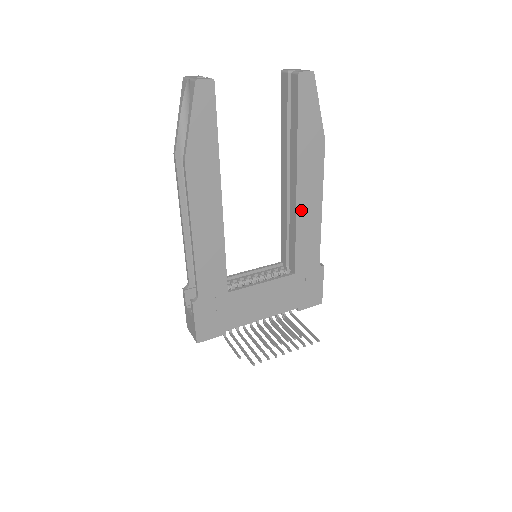
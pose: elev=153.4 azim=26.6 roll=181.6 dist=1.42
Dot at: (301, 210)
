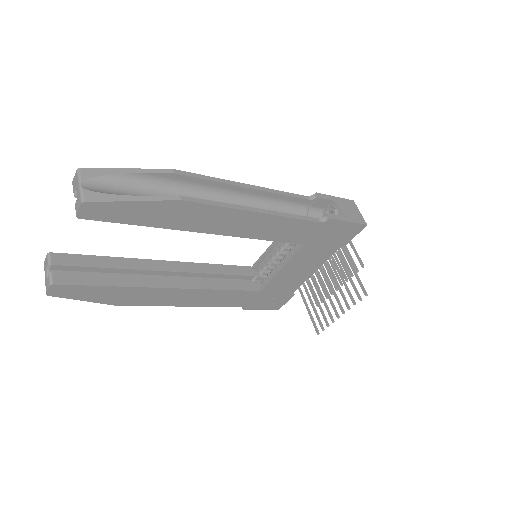
Dot at: (243, 232)
